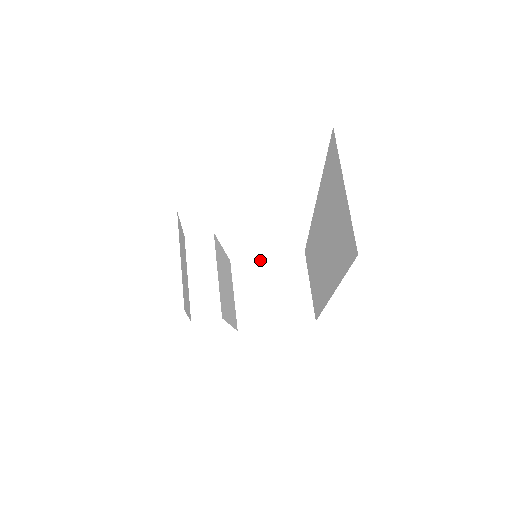
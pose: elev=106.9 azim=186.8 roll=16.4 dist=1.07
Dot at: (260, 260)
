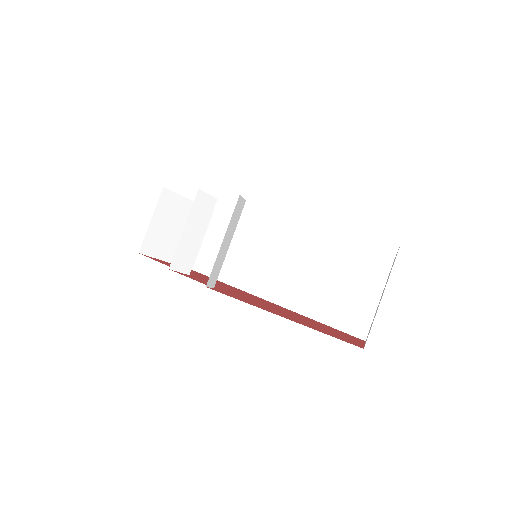
Dot at: (184, 200)
